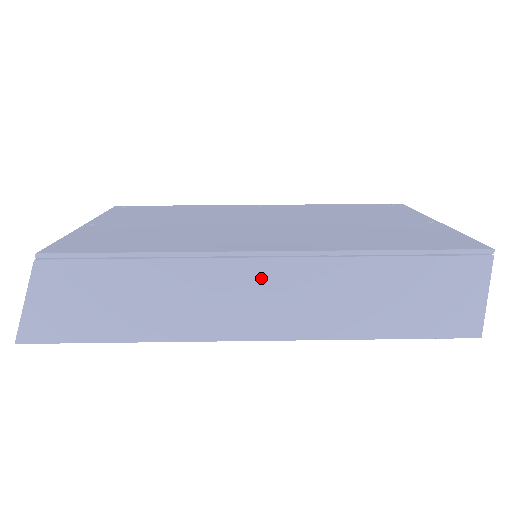
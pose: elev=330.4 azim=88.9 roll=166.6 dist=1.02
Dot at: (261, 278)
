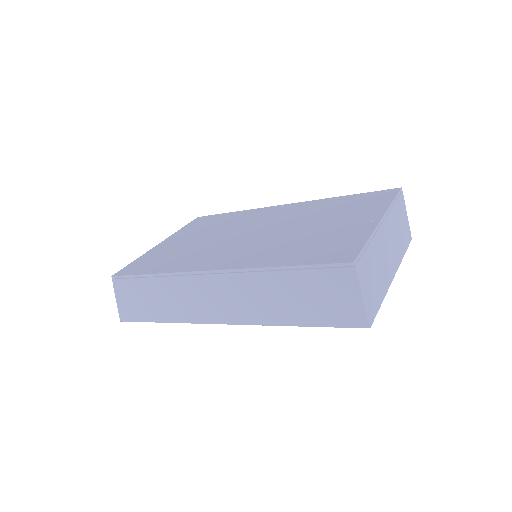
Dot at: (213, 287)
